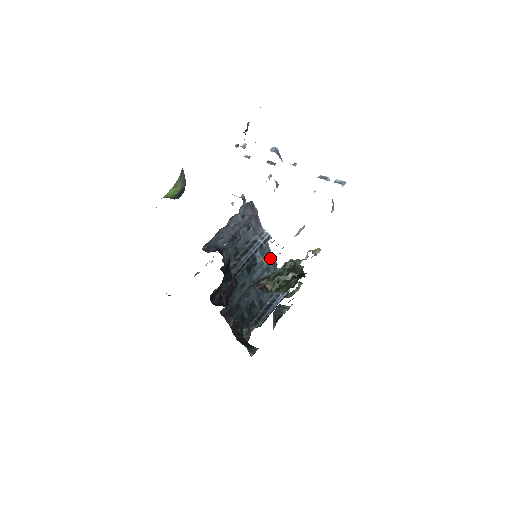
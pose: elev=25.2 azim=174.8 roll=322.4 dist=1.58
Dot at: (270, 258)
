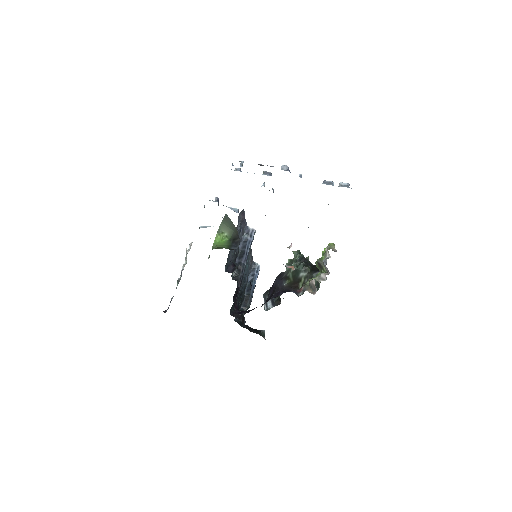
Dot at: occluded
